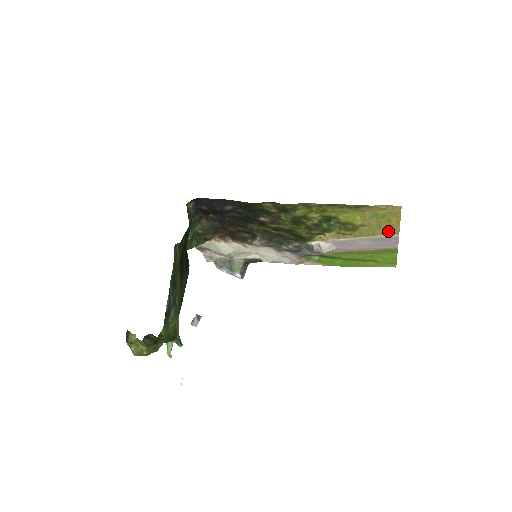
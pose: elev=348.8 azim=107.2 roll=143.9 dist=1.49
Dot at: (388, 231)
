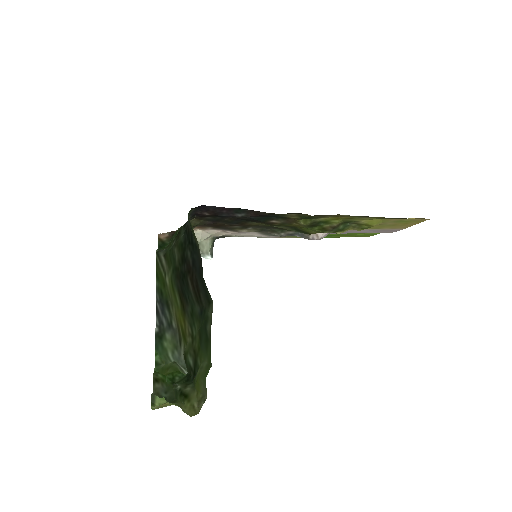
Dot at: (397, 227)
